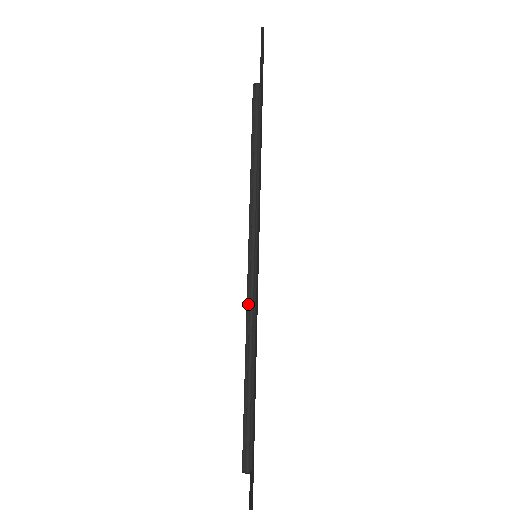
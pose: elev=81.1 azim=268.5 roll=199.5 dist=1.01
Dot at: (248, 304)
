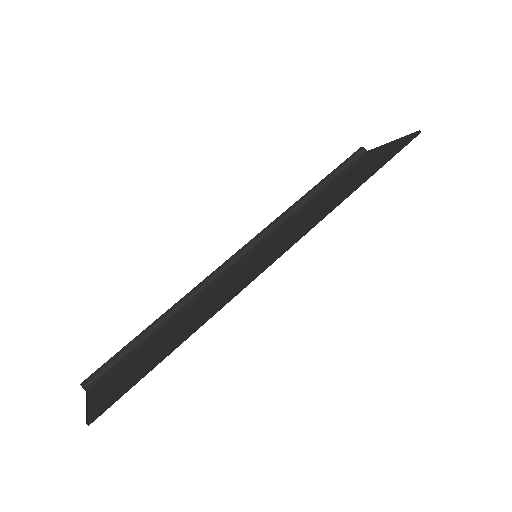
Dot at: (208, 277)
